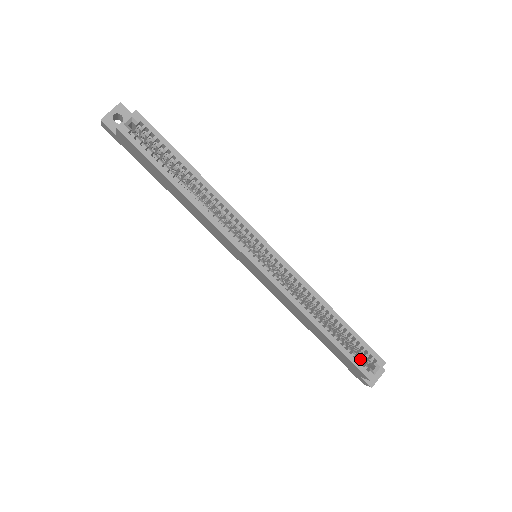
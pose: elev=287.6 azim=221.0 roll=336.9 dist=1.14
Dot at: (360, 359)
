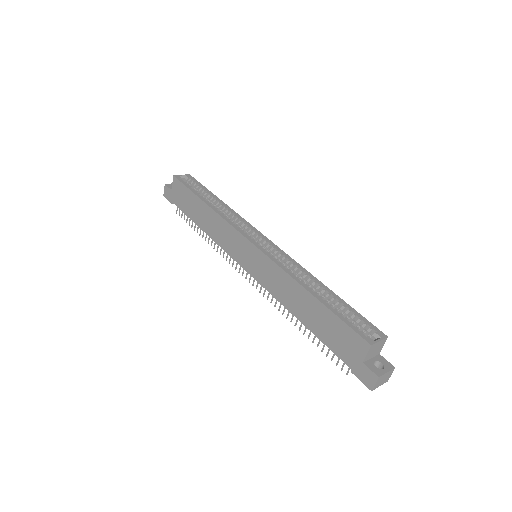
Dot at: (356, 328)
